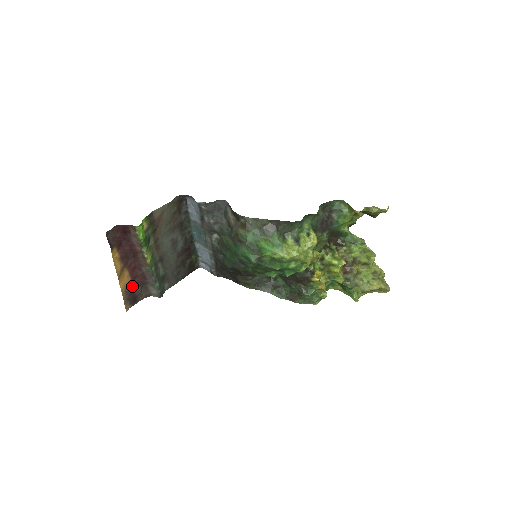
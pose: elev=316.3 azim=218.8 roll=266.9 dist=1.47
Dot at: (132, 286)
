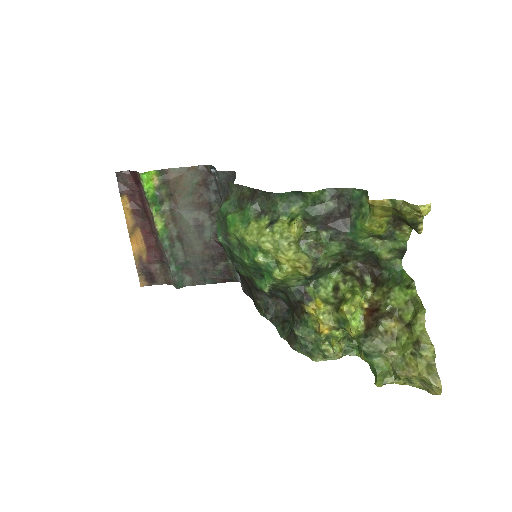
Dot at: (148, 257)
